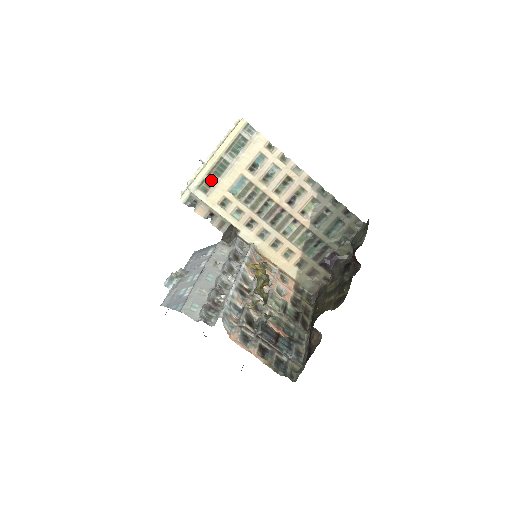
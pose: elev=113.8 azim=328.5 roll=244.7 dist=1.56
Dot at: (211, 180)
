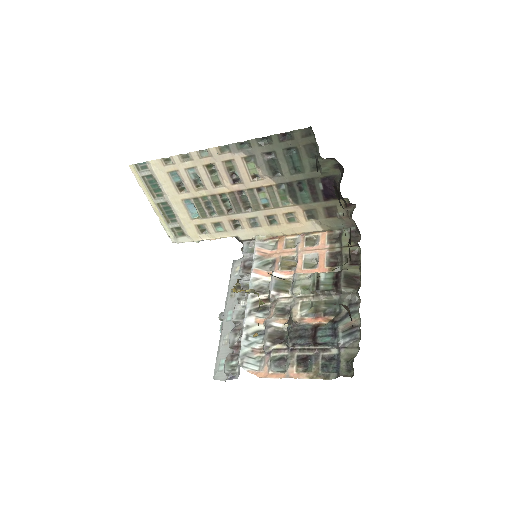
Dot at: (175, 224)
